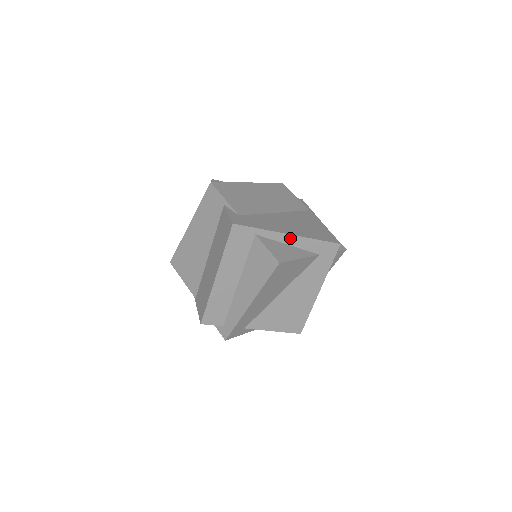
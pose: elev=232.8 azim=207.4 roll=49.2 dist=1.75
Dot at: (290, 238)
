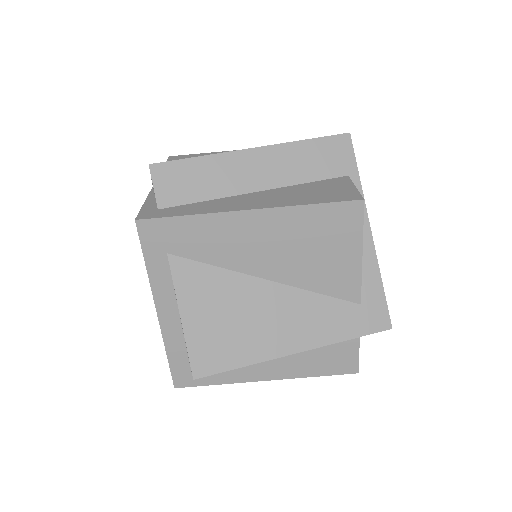
Dot at: (366, 235)
